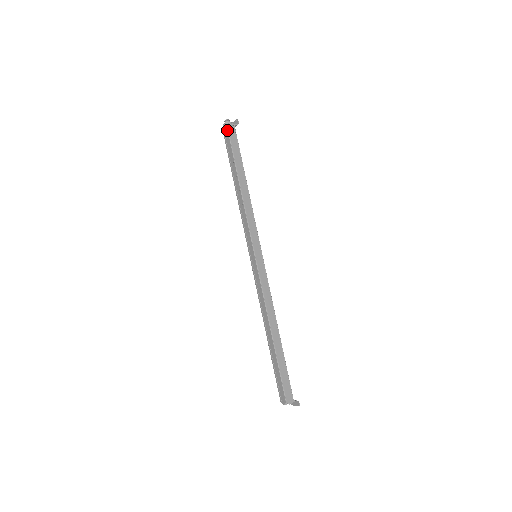
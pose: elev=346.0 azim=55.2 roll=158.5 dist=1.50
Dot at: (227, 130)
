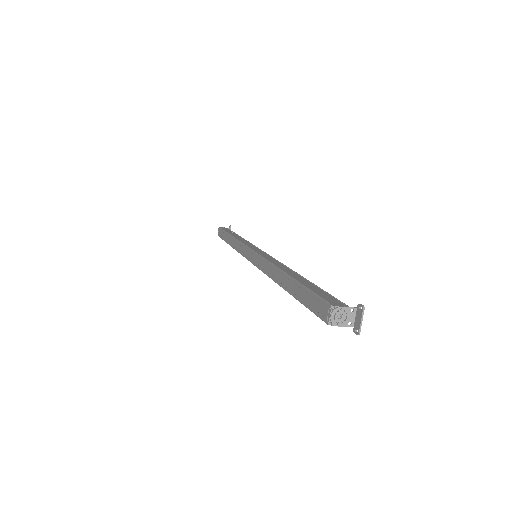
Dot at: (219, 228)
